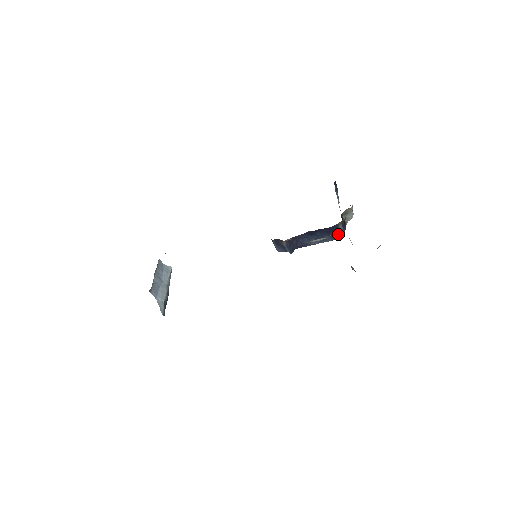
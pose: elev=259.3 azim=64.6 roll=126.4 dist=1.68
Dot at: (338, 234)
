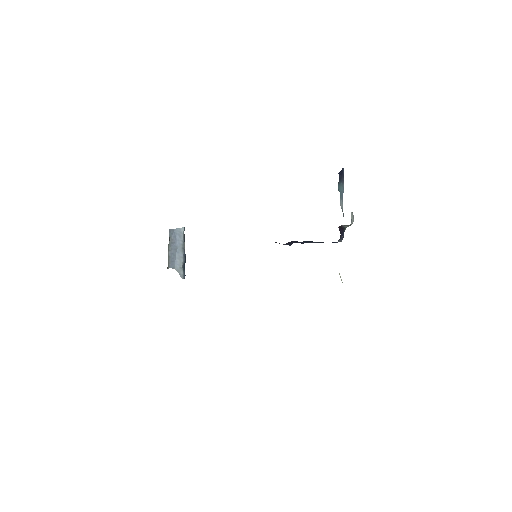
Dot at: occluded
